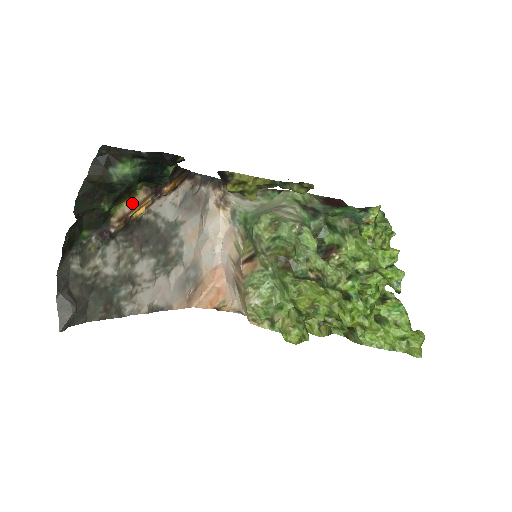
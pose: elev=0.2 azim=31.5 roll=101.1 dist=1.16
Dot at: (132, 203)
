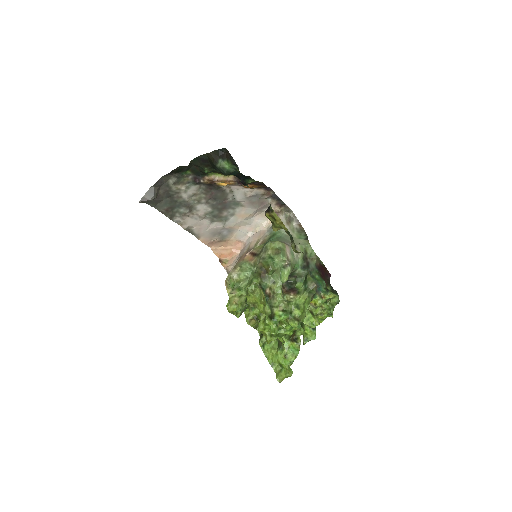
Dot at: (222, 178)
